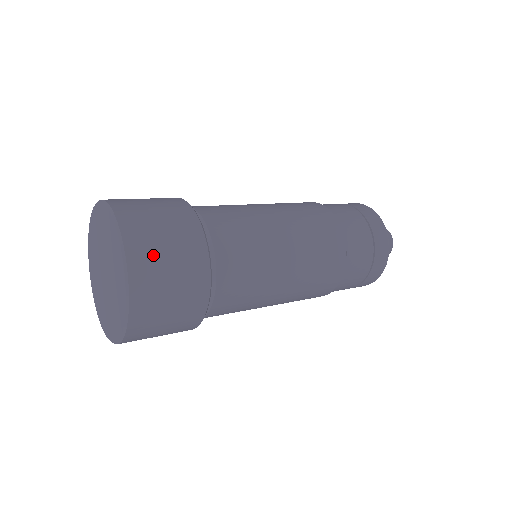
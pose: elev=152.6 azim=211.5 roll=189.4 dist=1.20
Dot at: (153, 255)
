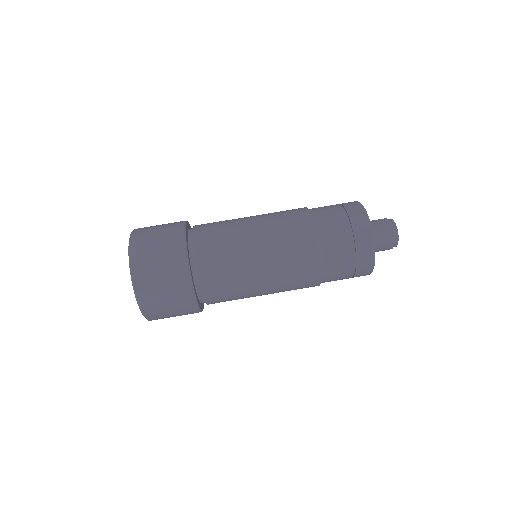
Dot at: (157, 305)
